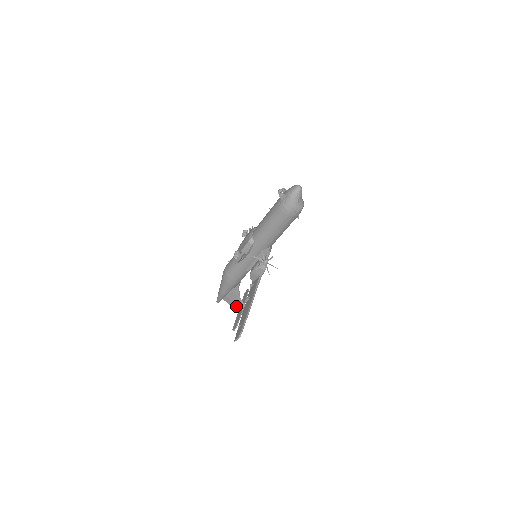
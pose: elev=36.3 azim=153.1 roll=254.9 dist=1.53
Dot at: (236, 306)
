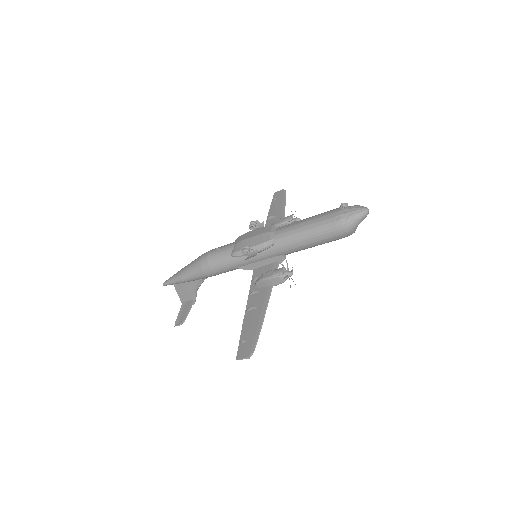
Dot at: (184, 296)
